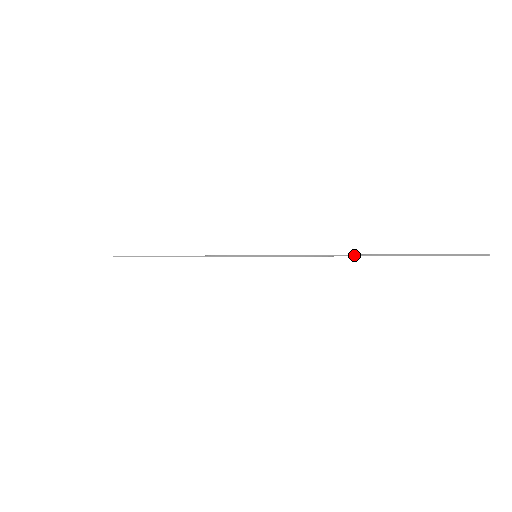
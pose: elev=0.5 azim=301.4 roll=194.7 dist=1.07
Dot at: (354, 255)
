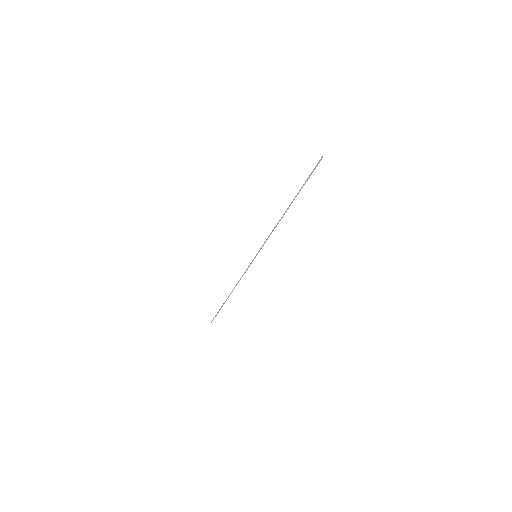
Dot at: (285, 212)
